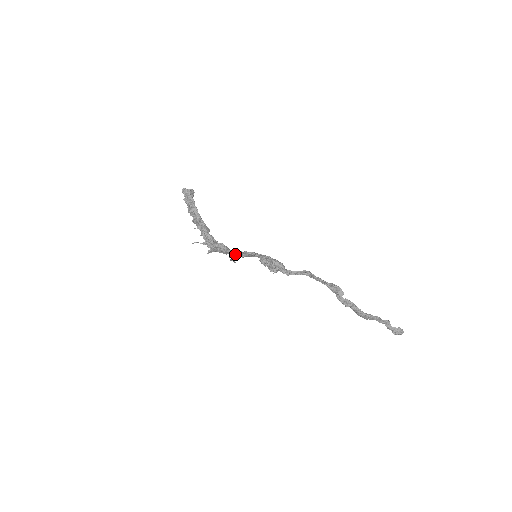
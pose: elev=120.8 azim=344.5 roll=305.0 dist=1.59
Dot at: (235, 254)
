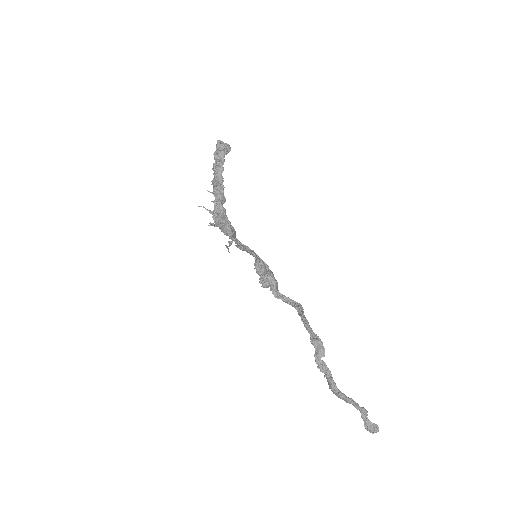
Dot at: occluded
